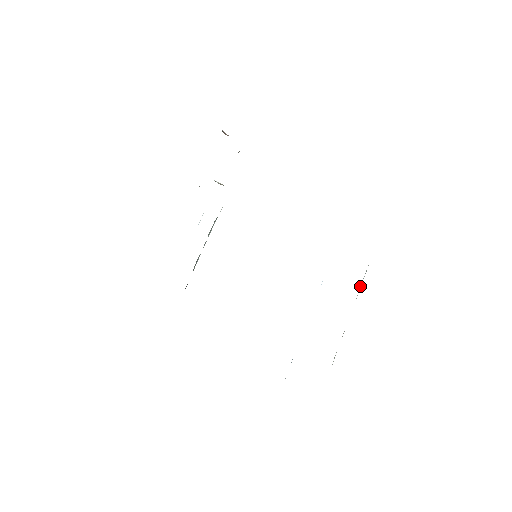
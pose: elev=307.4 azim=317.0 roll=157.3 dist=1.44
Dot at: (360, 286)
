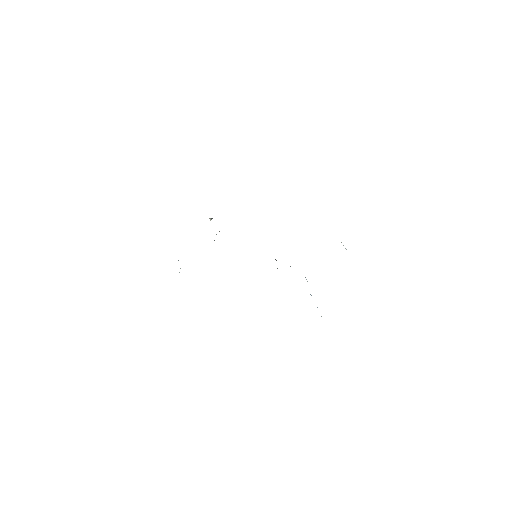
Dot at: occluded
